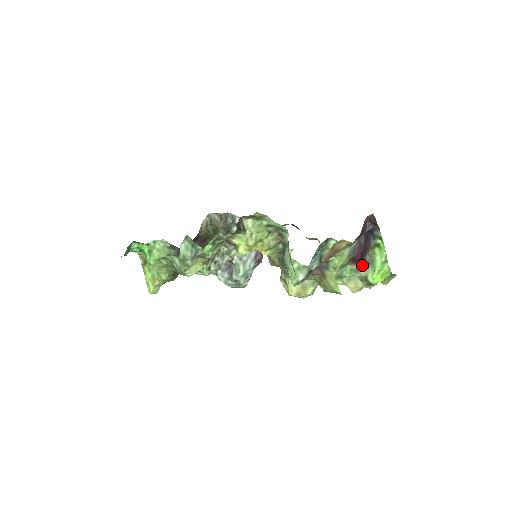
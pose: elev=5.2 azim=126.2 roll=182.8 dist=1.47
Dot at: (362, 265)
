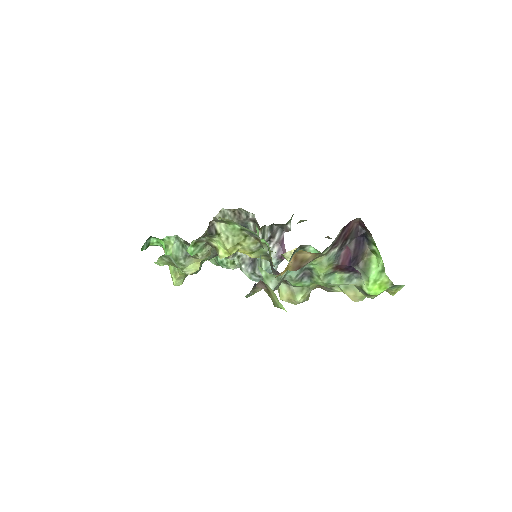
Dot at: (354, 273)
